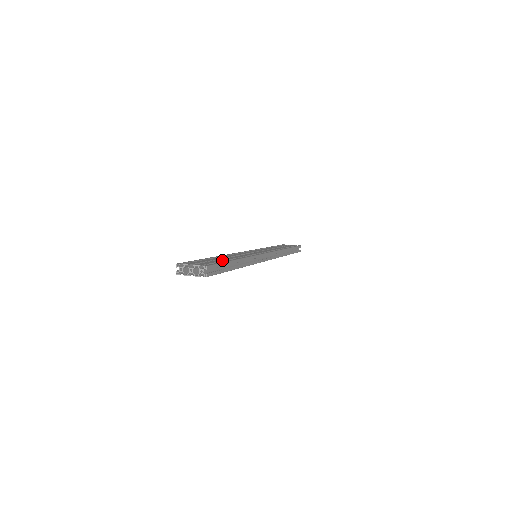
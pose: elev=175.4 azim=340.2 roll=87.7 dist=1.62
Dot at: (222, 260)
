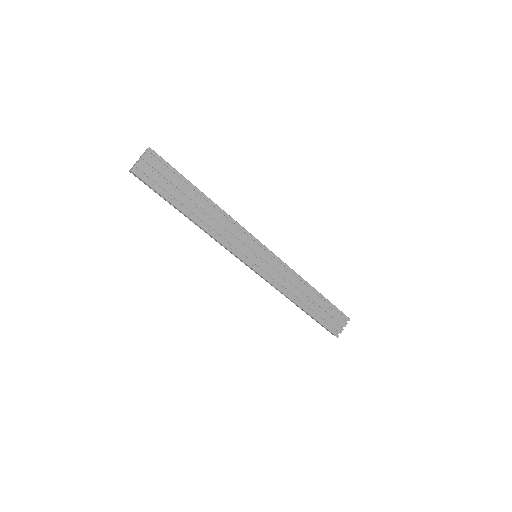
Dot at: occluded
